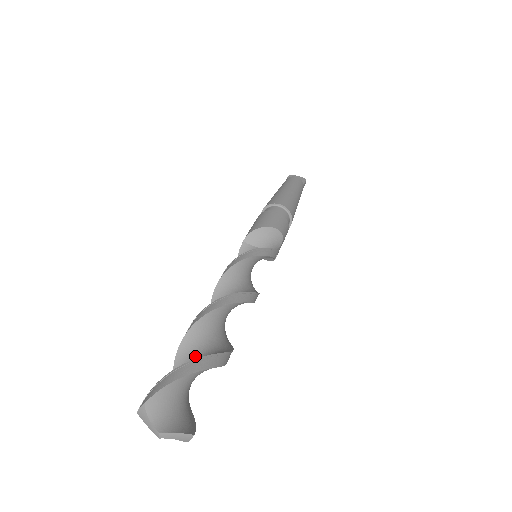
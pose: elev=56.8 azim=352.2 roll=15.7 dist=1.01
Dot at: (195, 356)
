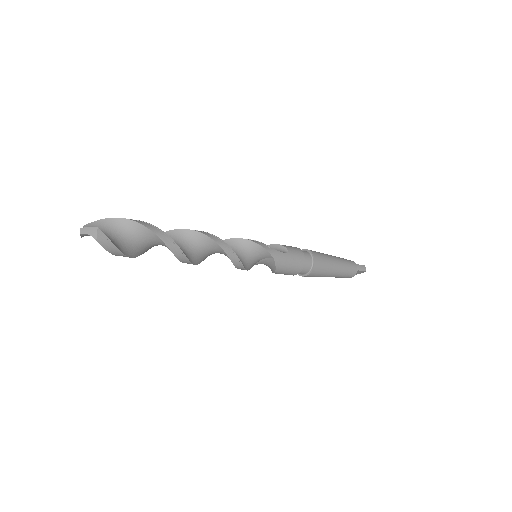
Dot at: (144, 240)
